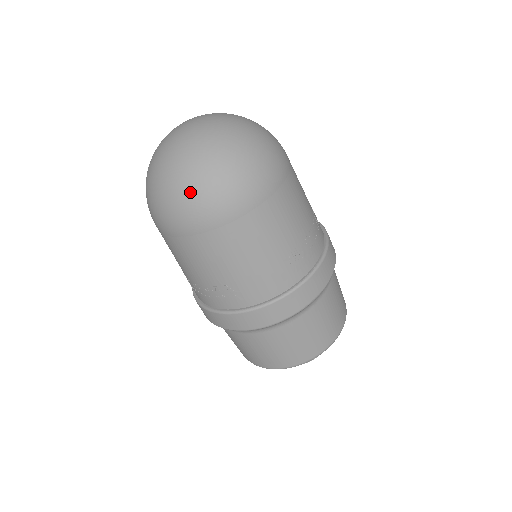
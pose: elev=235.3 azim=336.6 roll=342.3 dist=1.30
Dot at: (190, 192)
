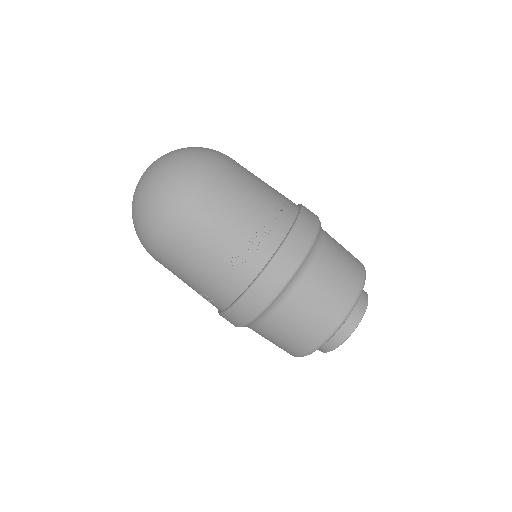
Dot at: (139, 231)
